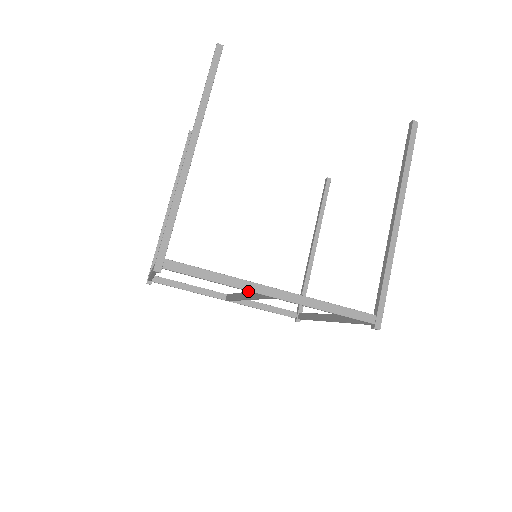
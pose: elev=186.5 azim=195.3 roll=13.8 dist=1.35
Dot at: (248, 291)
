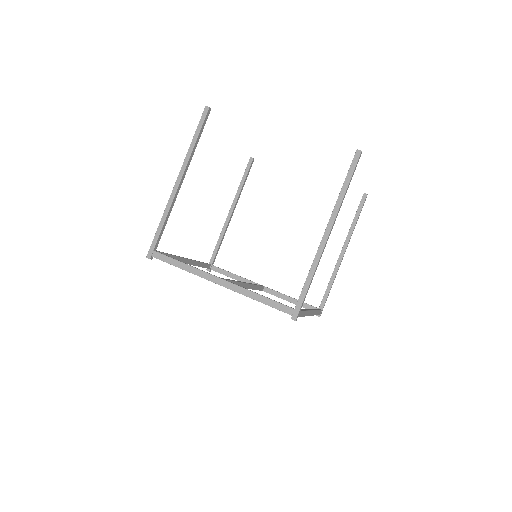
Dot at: occluded
